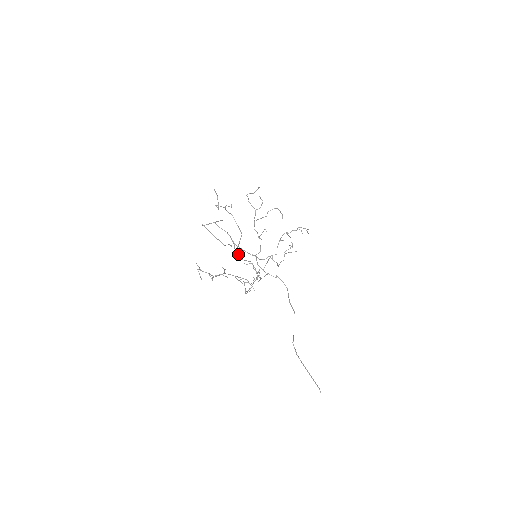
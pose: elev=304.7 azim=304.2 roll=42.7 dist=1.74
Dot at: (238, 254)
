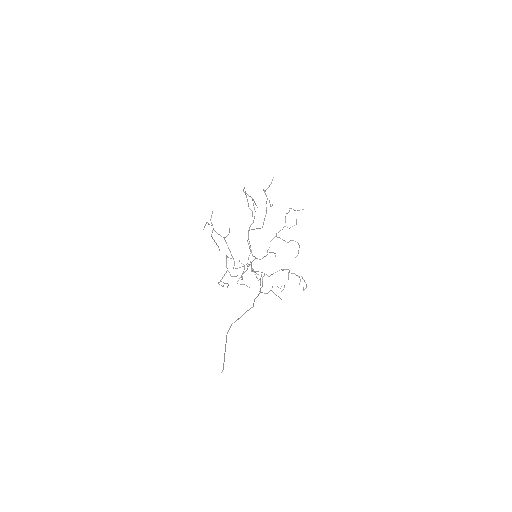
Dot at: occluded
